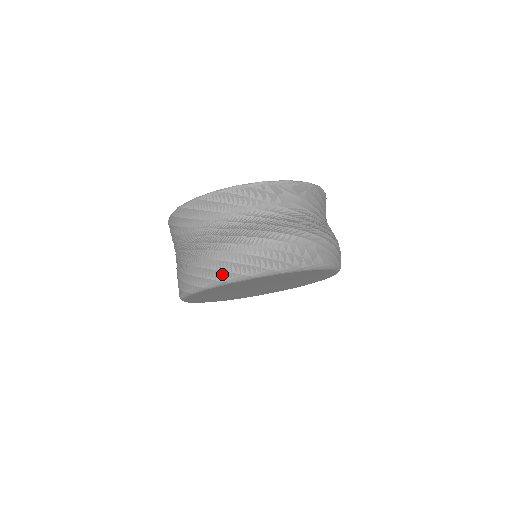
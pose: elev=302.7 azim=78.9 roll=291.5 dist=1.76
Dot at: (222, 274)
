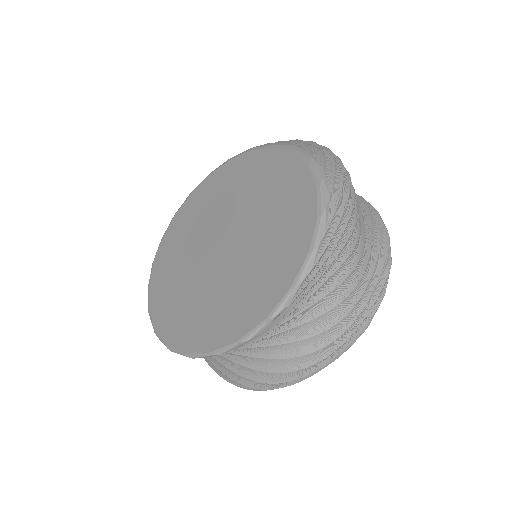
Dot at: occluded
